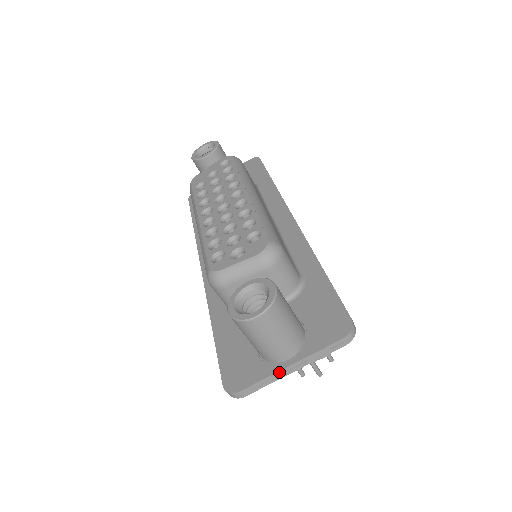
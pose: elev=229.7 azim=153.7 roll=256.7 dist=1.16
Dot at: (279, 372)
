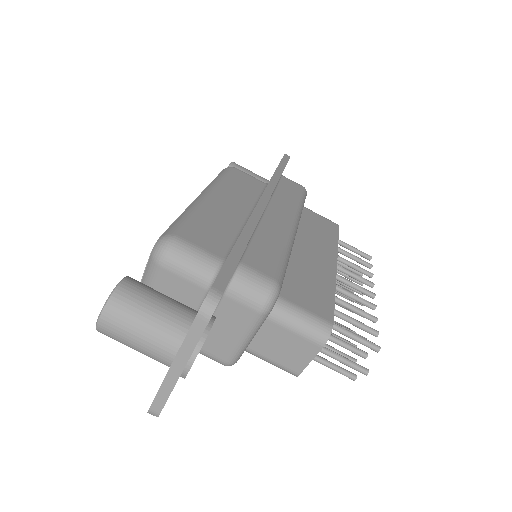
Dot at: (167, 376)
